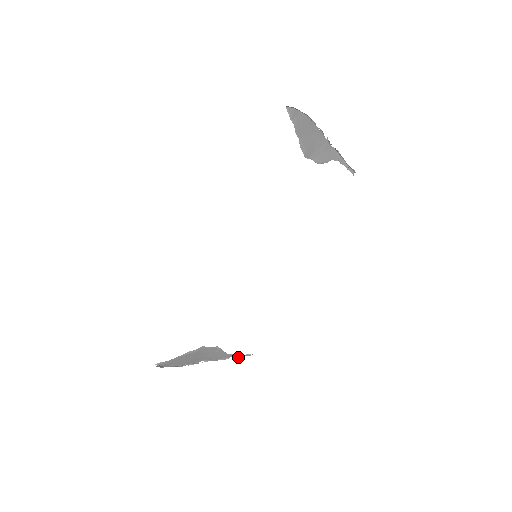
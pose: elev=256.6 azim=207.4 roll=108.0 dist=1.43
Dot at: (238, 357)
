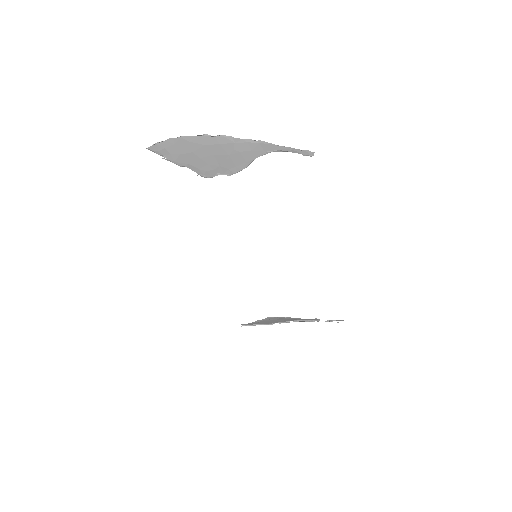
Dot at: (329, 320)
